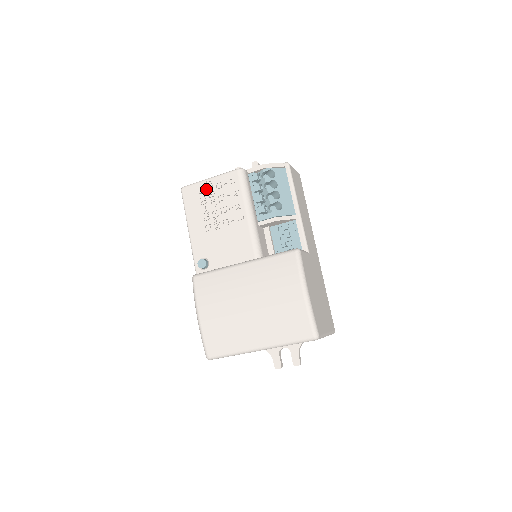
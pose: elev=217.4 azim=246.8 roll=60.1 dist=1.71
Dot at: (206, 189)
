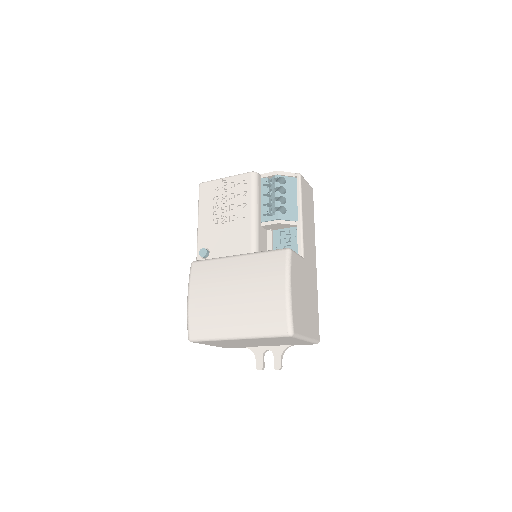
Dot at: (220, 186)
